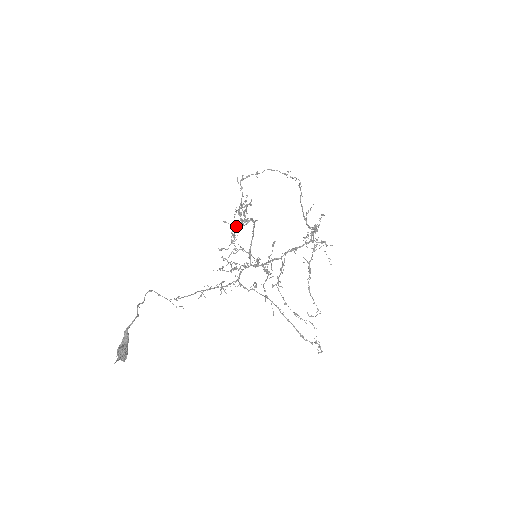
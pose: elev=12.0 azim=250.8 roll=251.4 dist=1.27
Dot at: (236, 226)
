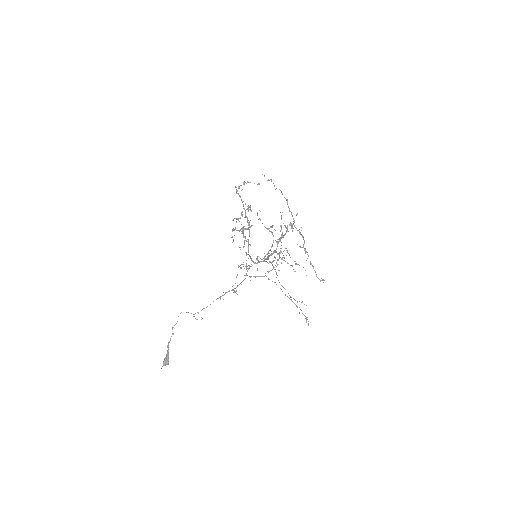
Dot at: occluded
